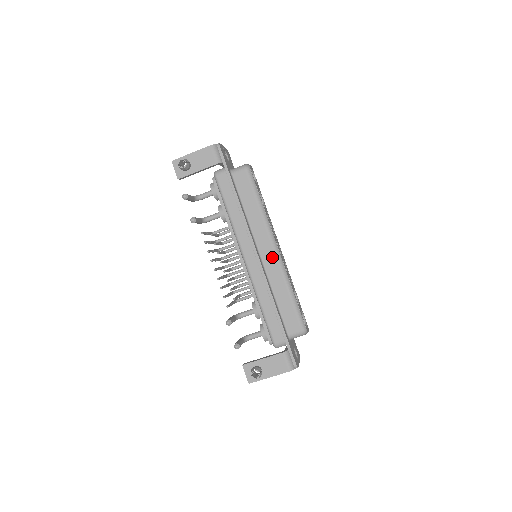
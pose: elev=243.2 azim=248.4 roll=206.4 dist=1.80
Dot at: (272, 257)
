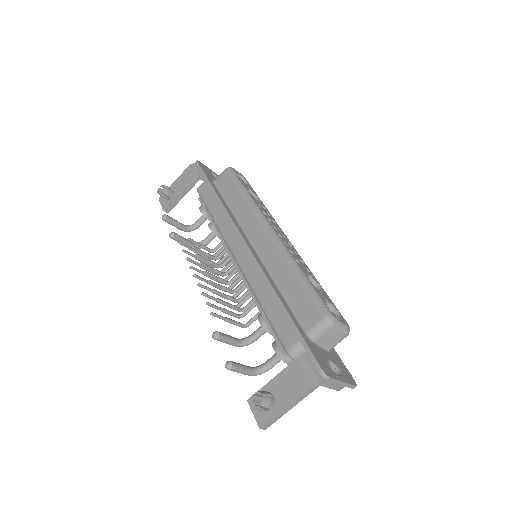
Dot at: (266, 240)
